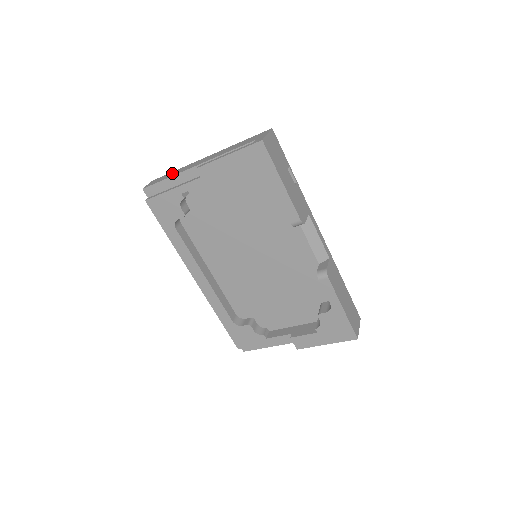
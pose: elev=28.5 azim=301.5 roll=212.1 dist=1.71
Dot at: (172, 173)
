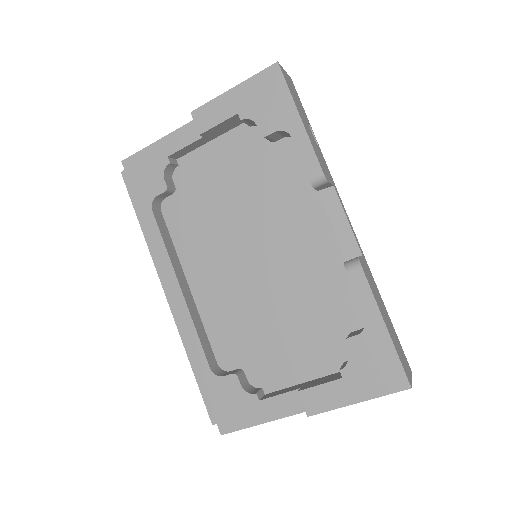
Dot at: occluded
